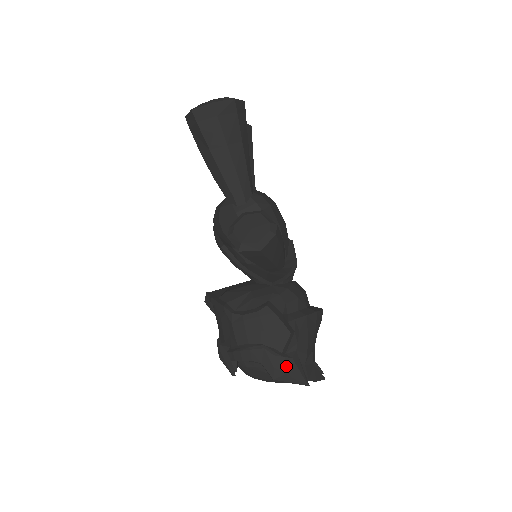
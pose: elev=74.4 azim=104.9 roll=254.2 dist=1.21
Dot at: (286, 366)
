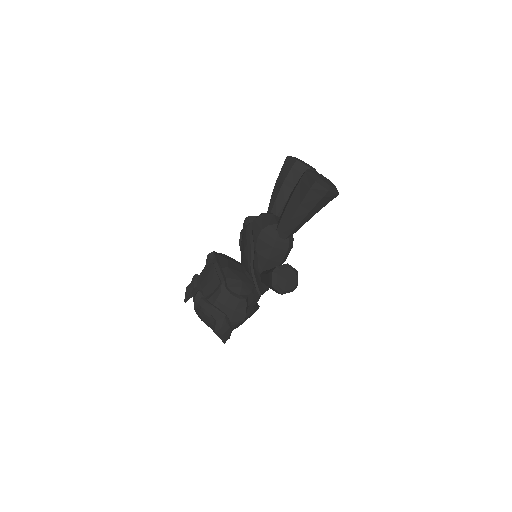
Dot at: (226, 331)
